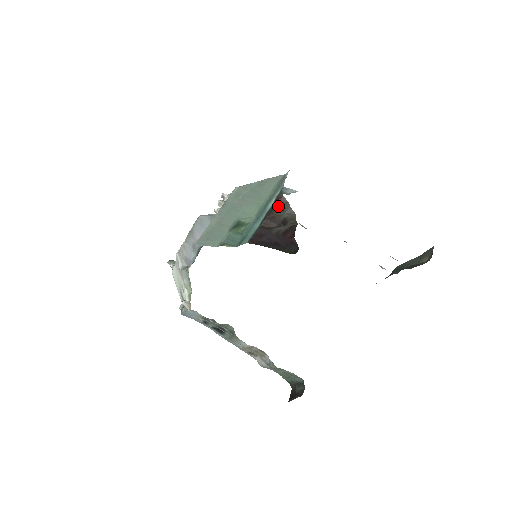
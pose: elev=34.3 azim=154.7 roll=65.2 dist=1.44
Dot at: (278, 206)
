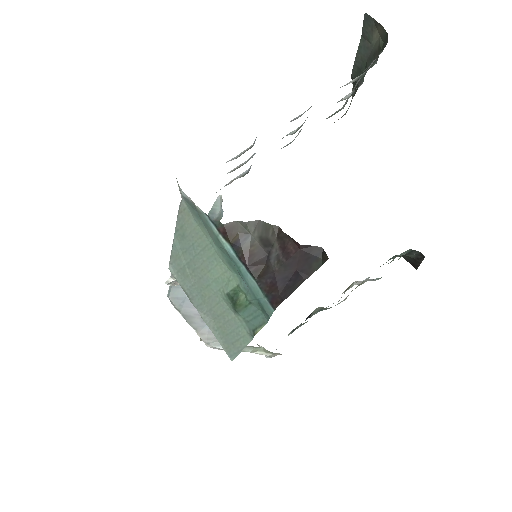
Dot at: (236, 239)
